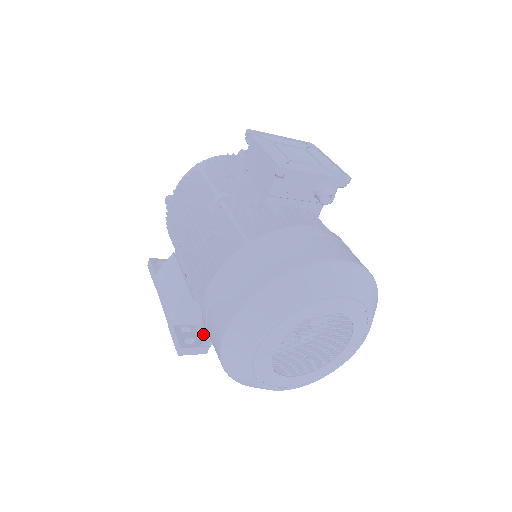
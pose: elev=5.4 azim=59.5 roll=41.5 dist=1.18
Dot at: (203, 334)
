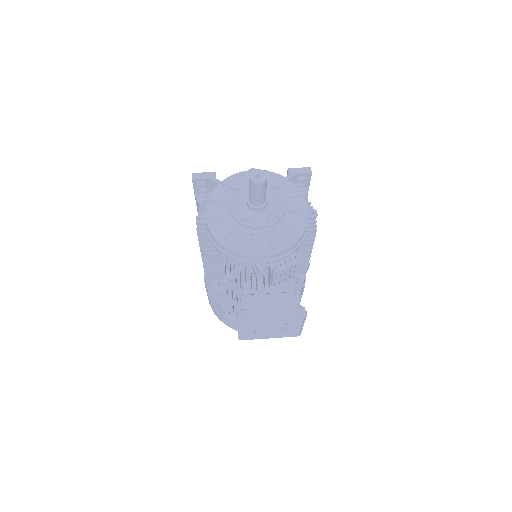
Dot at: occluded
